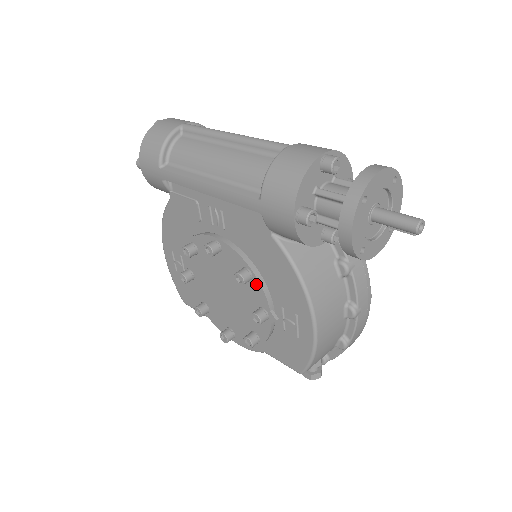
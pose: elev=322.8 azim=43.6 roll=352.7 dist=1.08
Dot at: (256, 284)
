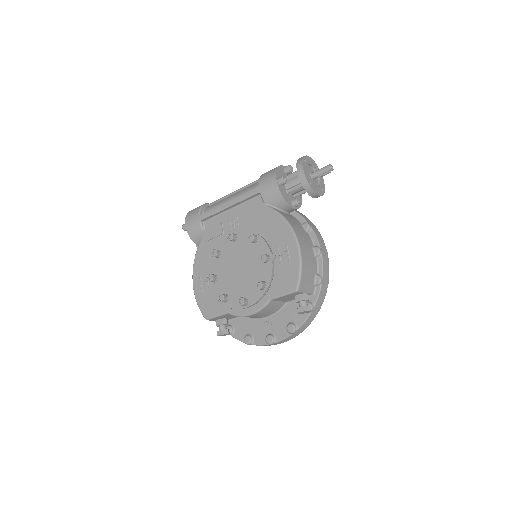
Dot at: (260, 241)
